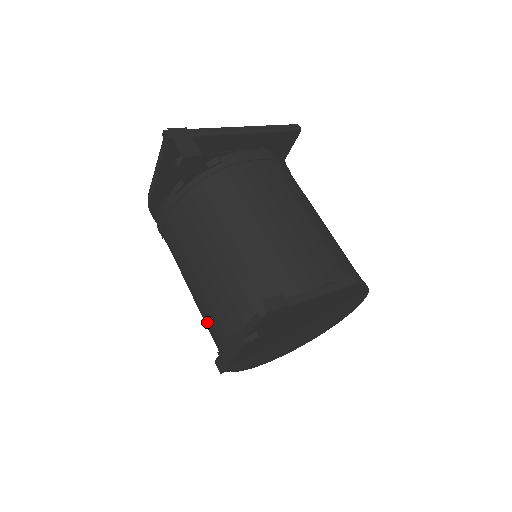
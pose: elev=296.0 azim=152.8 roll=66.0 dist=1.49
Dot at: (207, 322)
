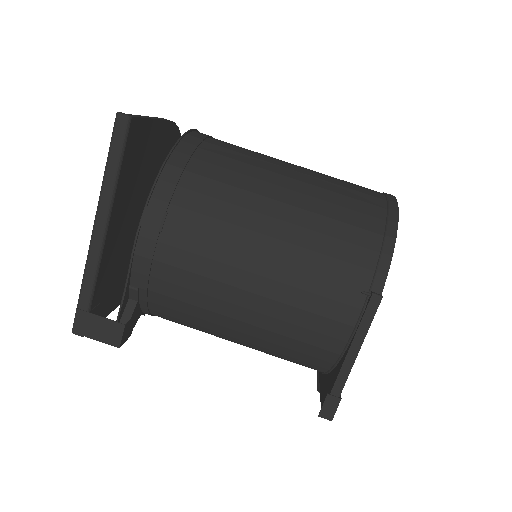
Dot at: occluded
